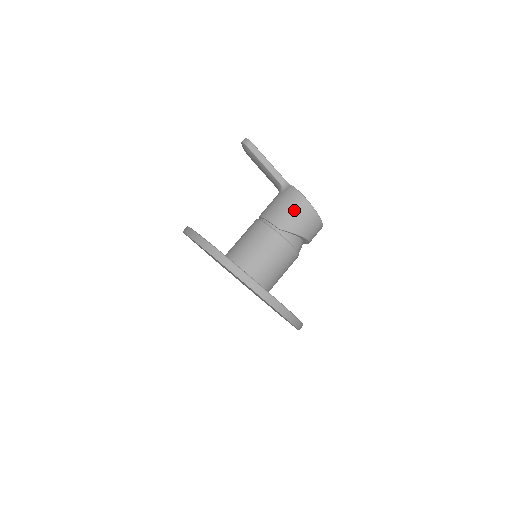
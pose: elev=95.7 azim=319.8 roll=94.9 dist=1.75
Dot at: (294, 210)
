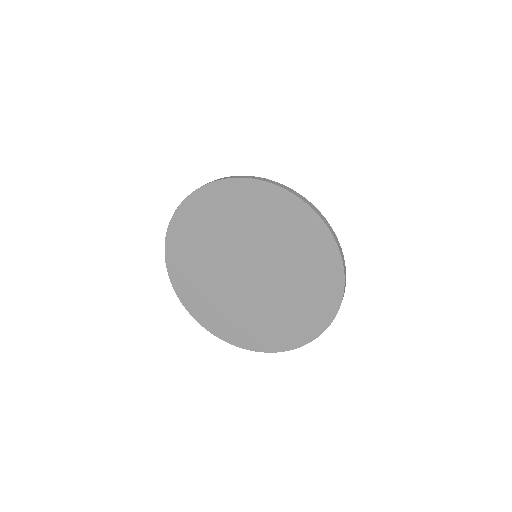
Dot at: occluded
